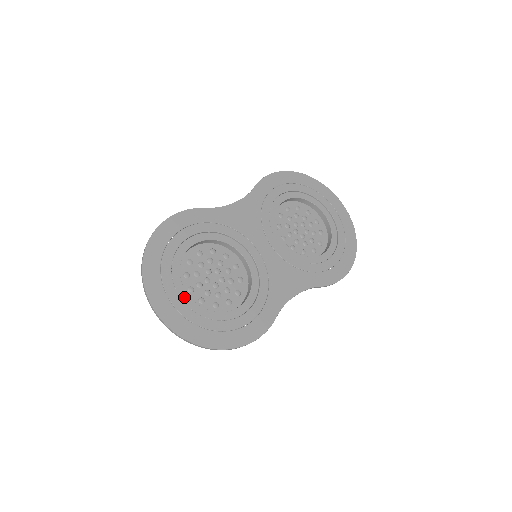
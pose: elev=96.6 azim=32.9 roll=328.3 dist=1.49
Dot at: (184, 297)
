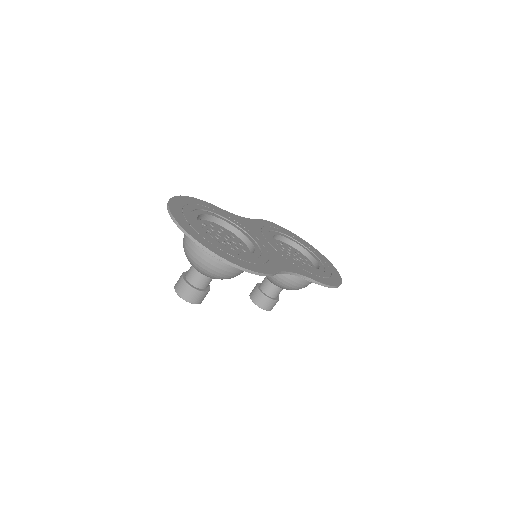
Dot at: (199, 228)
